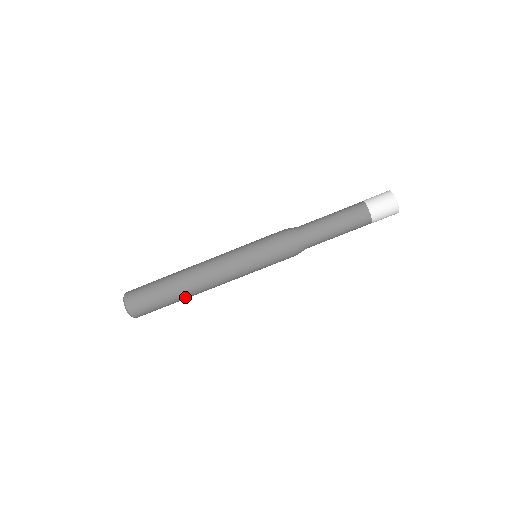
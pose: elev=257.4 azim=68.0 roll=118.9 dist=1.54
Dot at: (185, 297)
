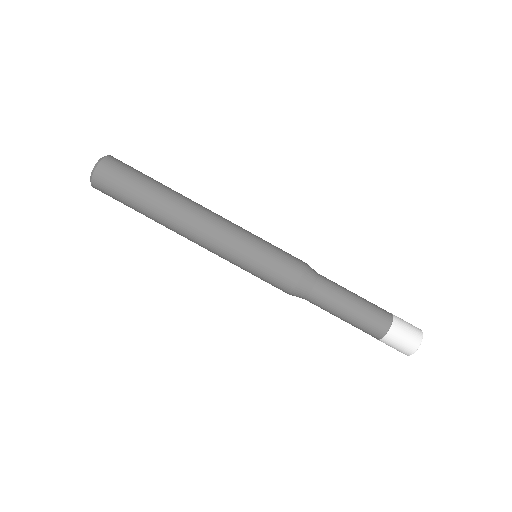
Dot at: (157, 221)
